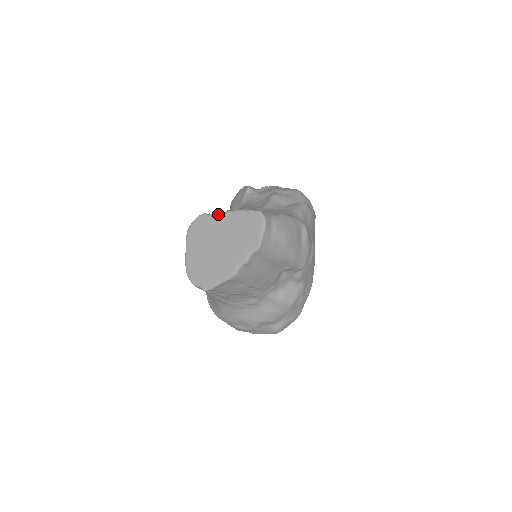
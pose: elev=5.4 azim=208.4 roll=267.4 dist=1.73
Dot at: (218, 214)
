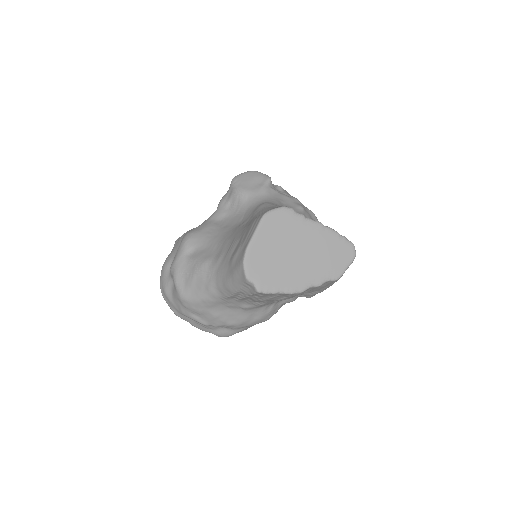
Dot at: (310, 219)
